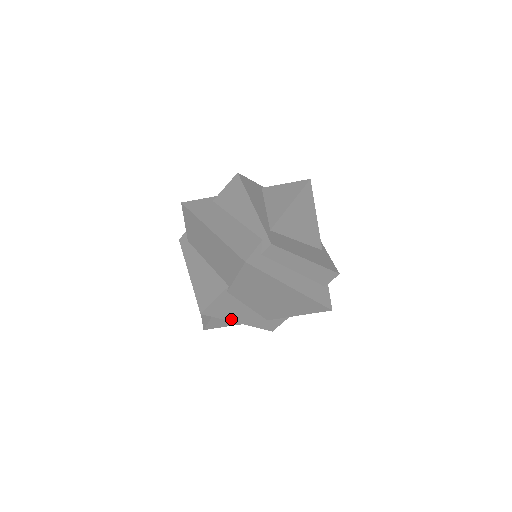
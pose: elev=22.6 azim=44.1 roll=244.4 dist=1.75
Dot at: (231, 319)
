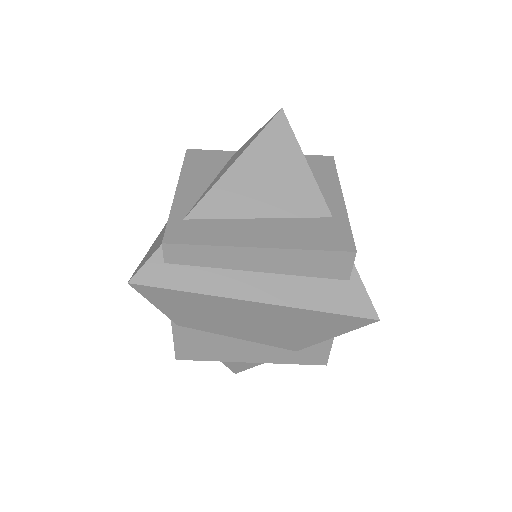
Dot at: (231, 359)
